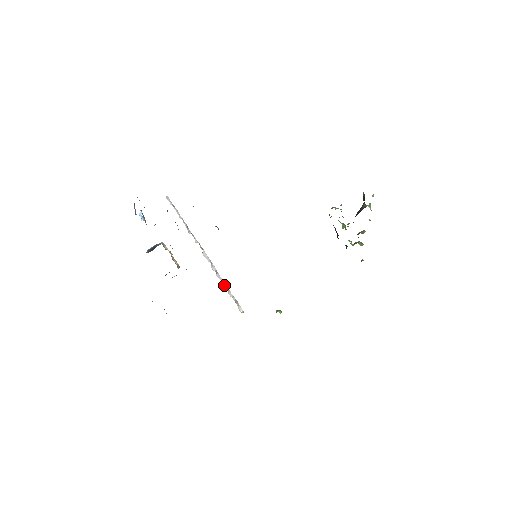
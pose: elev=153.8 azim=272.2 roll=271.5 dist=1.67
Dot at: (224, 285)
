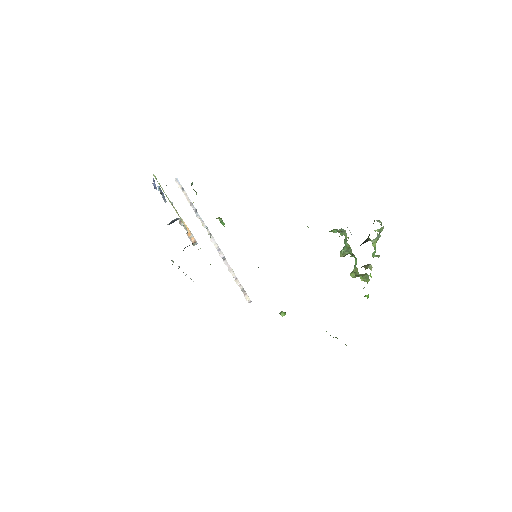
Dot at: (231, 272)
